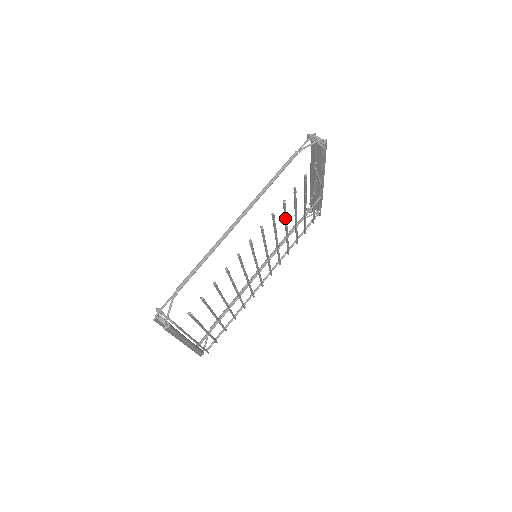
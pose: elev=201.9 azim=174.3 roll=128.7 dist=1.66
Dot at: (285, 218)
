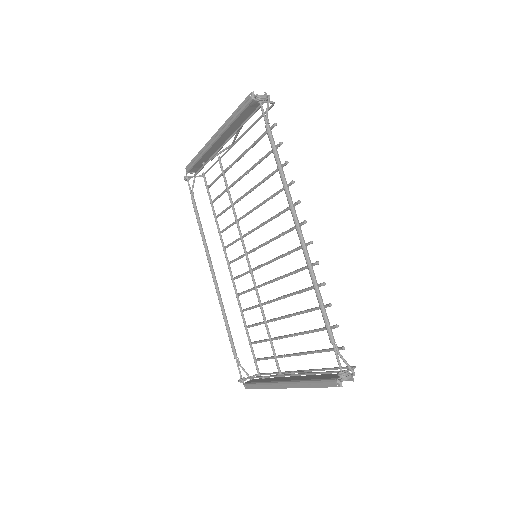
Dot at: occluded
